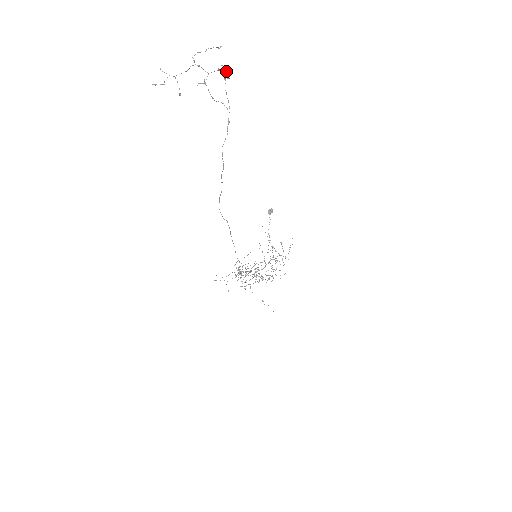
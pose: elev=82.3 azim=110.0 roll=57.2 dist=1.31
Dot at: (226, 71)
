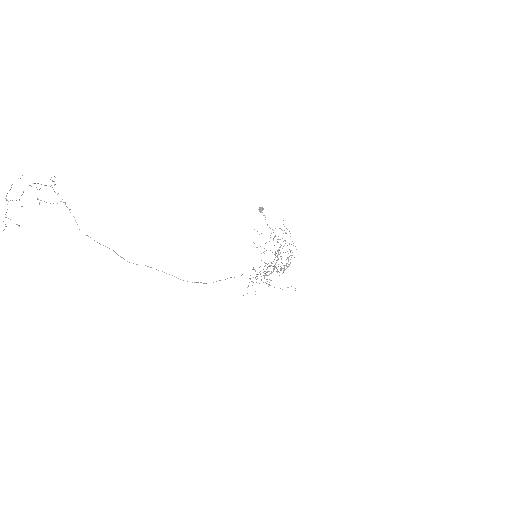
Dot at: occluded
